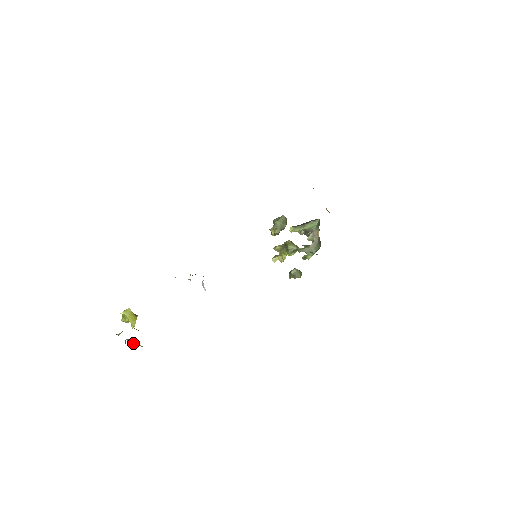
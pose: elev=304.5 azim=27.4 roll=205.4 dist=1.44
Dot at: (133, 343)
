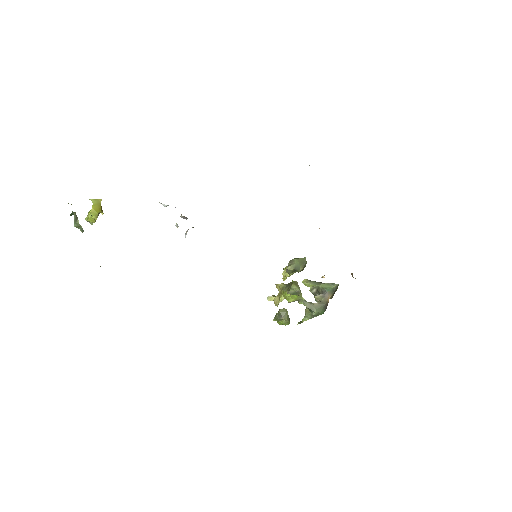
Dot at: (77, 221)
